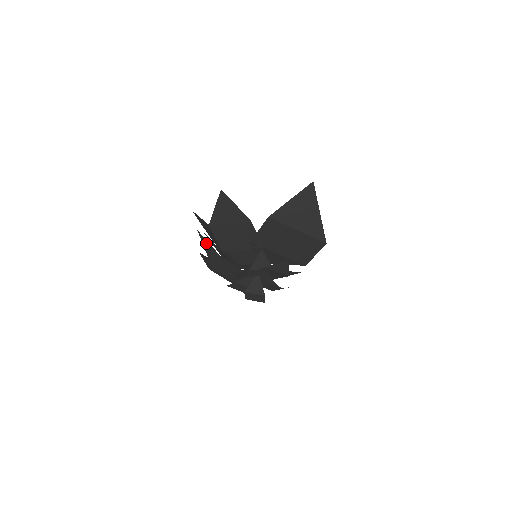
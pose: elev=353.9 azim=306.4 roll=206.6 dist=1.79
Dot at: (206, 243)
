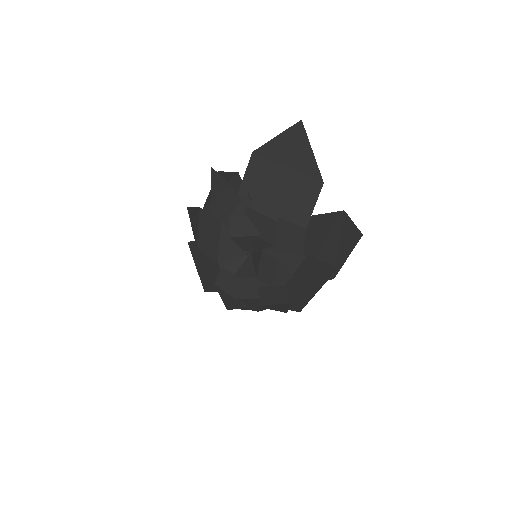
Dot at: (192, 213)
